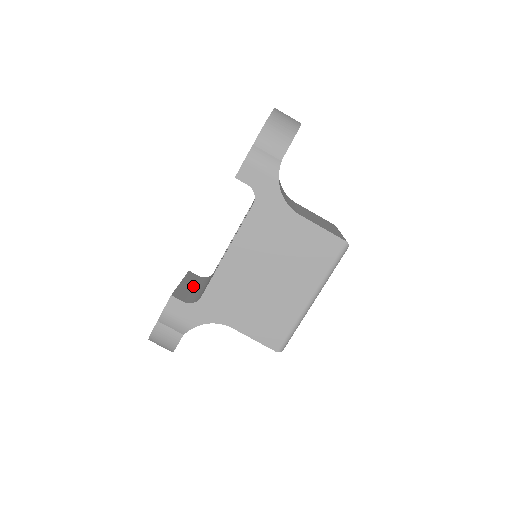
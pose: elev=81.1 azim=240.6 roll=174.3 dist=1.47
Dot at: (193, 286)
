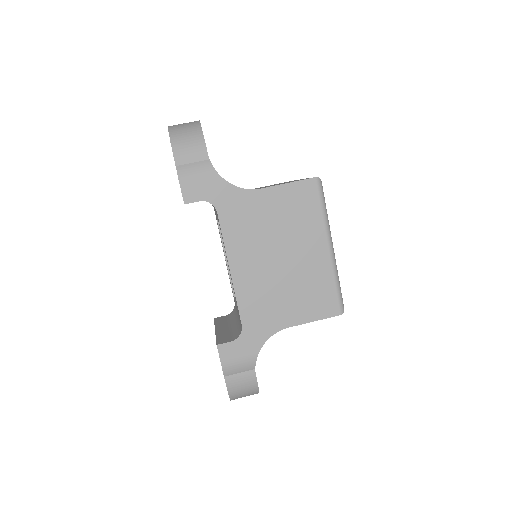
Dot at: (228, 325)
